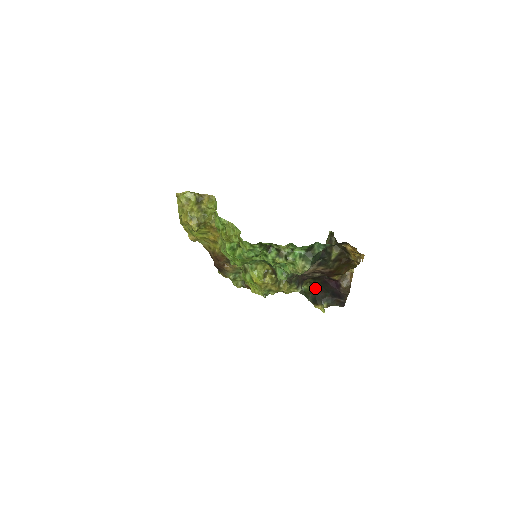
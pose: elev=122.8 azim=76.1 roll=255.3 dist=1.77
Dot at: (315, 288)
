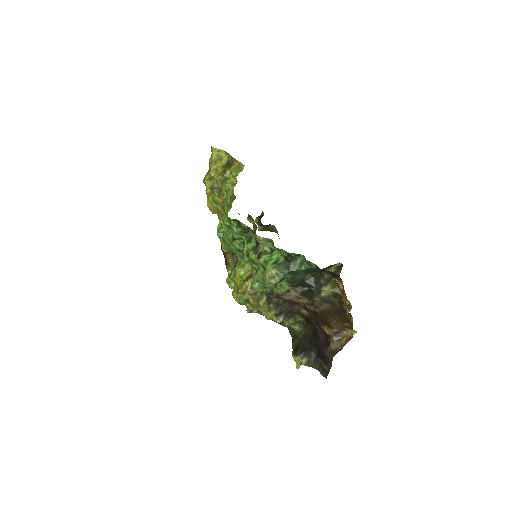
Dot at: (306, 335)
